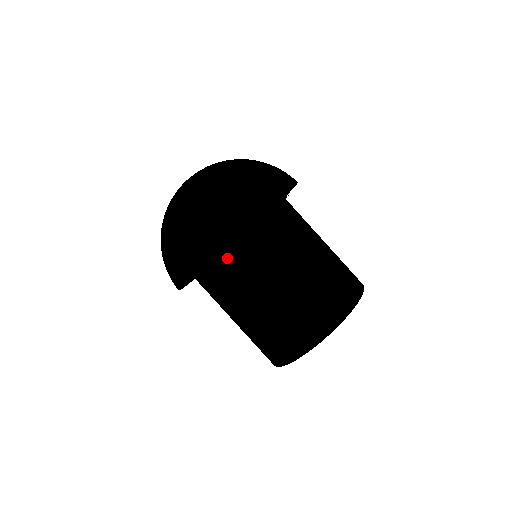
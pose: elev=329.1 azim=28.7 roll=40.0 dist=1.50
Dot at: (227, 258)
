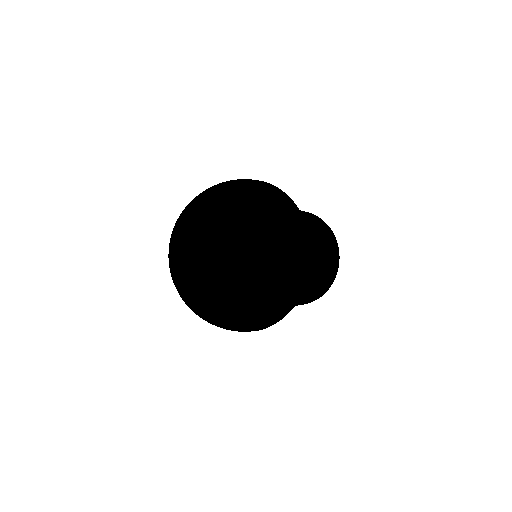
Dot at: occluded
